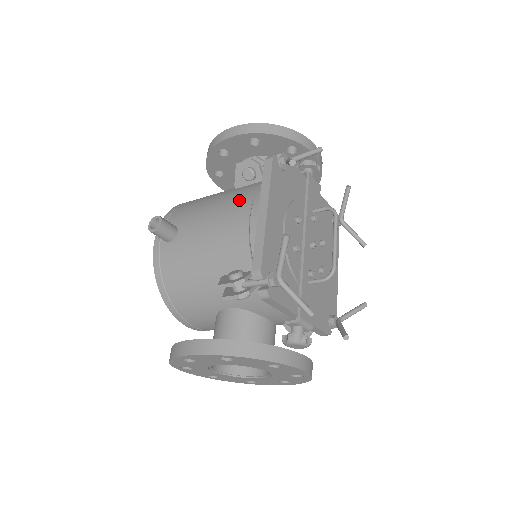
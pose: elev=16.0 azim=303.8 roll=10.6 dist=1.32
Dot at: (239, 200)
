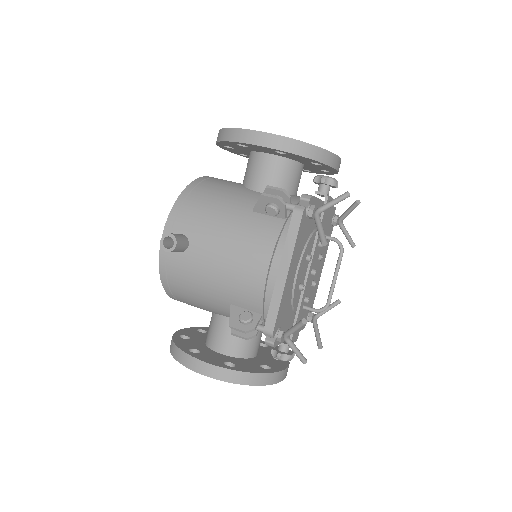
Dot at: (259, 242)
